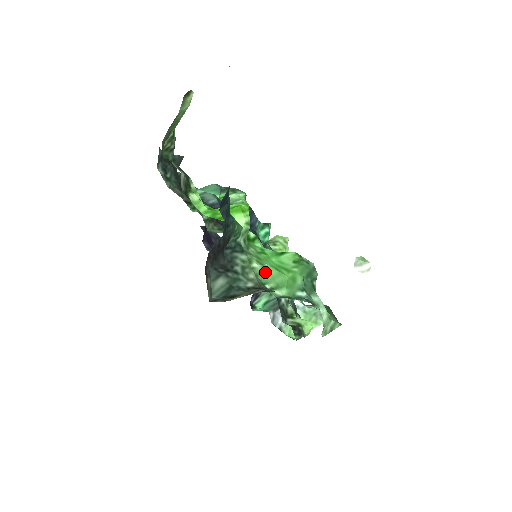
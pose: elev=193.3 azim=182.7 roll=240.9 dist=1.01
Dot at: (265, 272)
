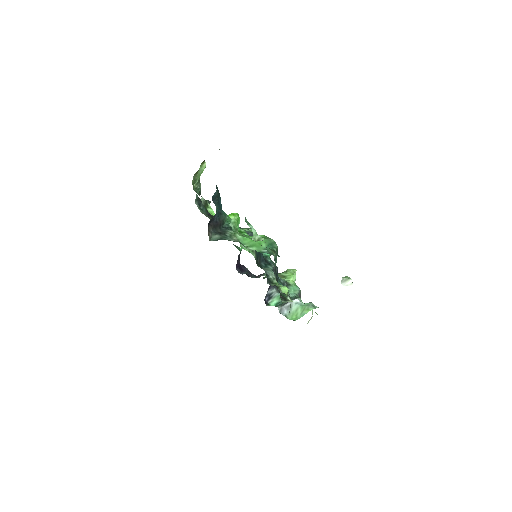
Dot at: (244, 240)
